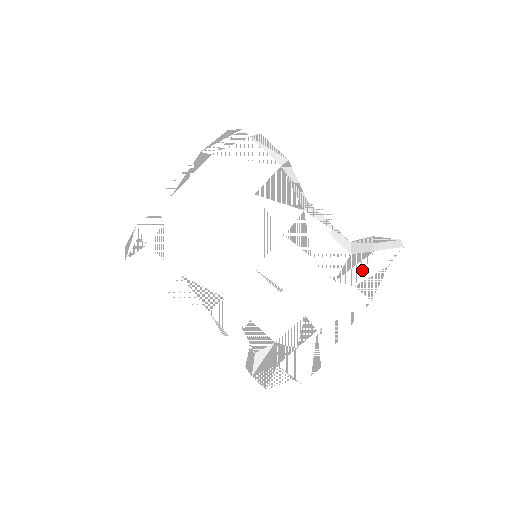
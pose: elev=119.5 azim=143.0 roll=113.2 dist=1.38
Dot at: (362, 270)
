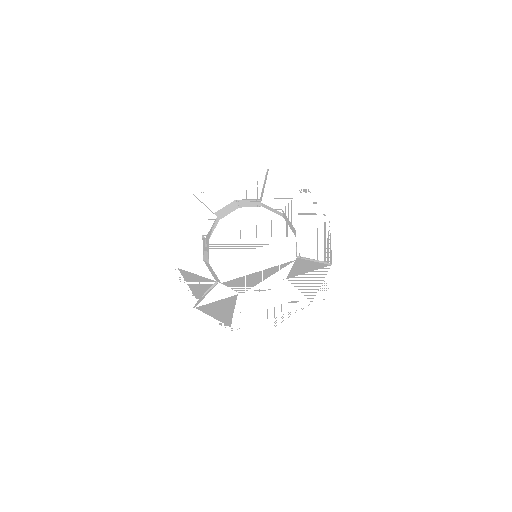
Dot at: occluded
